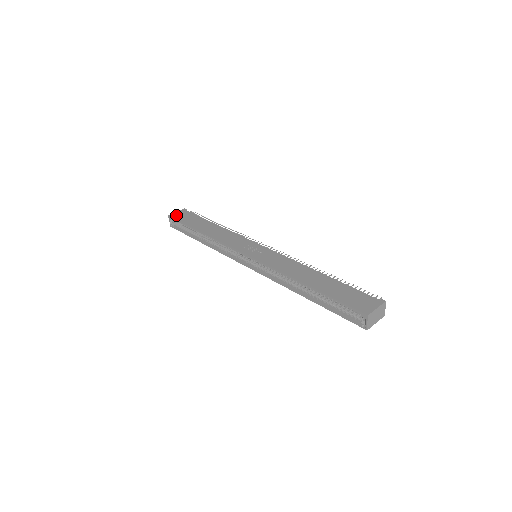
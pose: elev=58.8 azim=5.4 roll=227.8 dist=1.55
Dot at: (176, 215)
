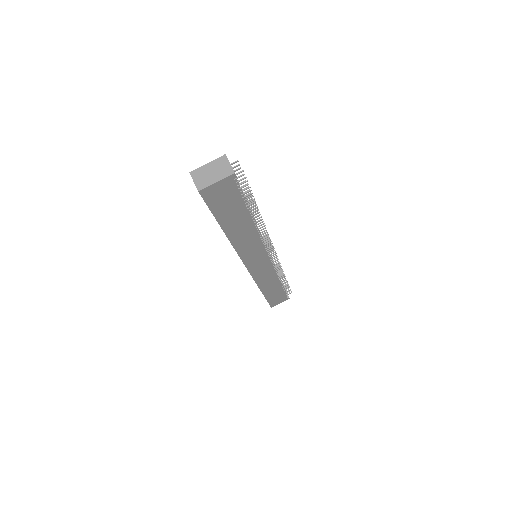
Dot at: occluded
